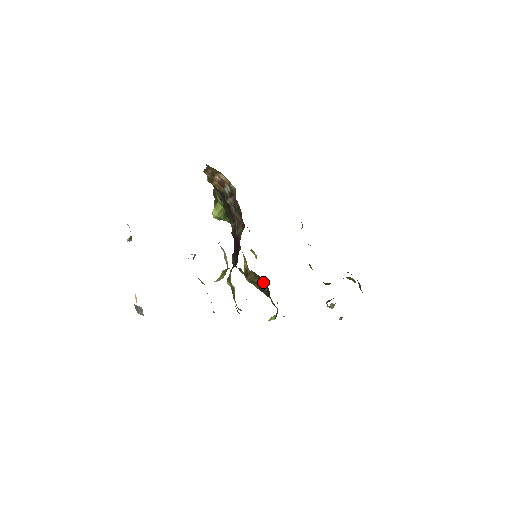
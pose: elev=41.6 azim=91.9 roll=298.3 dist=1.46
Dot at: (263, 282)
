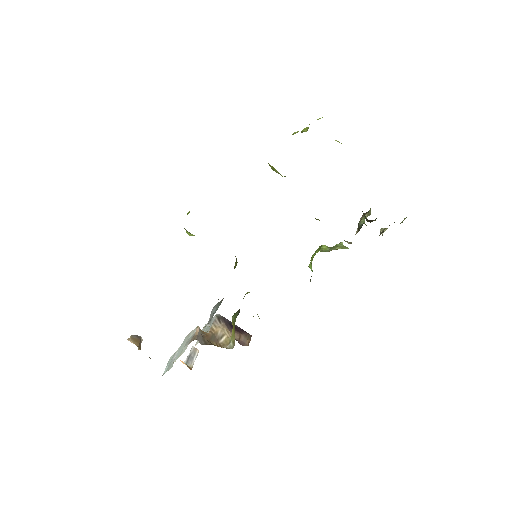
Dot at: occluded
